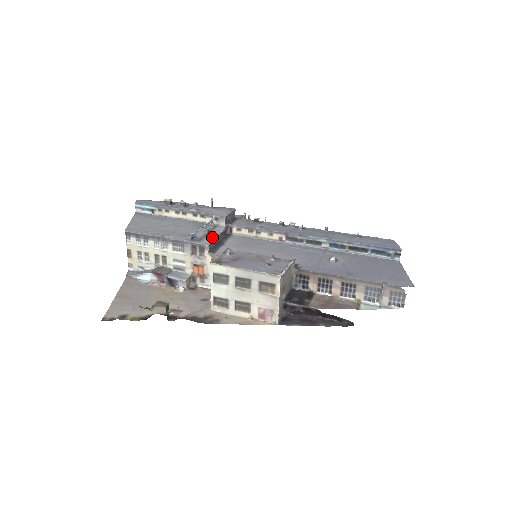
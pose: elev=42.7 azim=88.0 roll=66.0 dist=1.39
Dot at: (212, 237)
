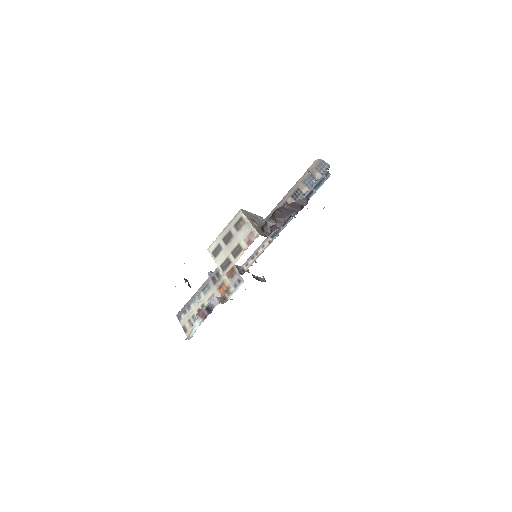
Dot at: occluded
